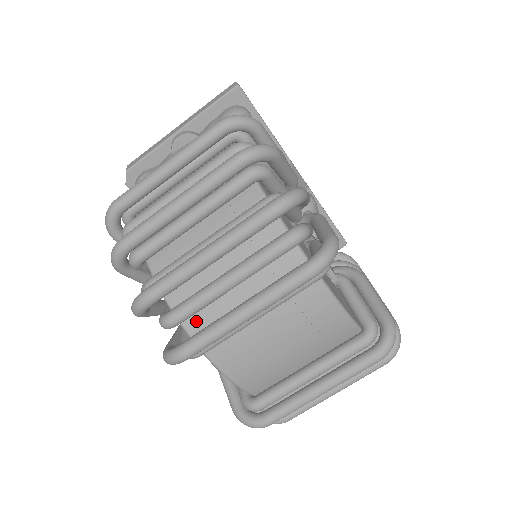
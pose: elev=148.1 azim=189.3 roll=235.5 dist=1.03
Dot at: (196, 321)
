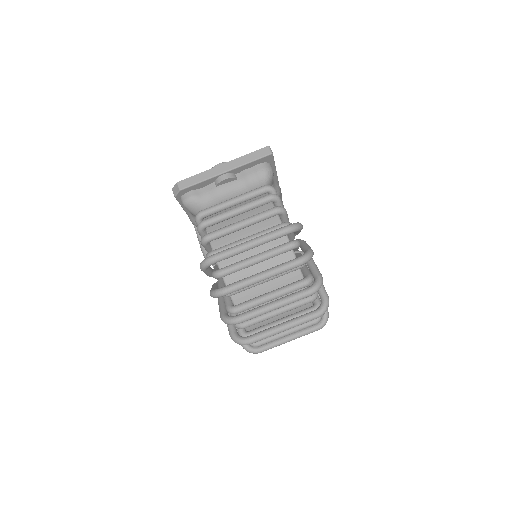
Dot at: occluded
